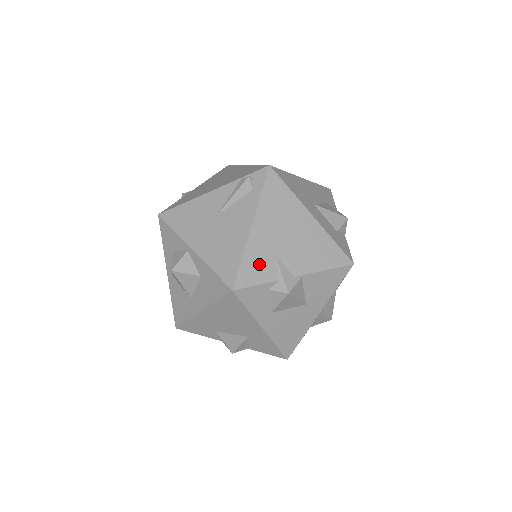
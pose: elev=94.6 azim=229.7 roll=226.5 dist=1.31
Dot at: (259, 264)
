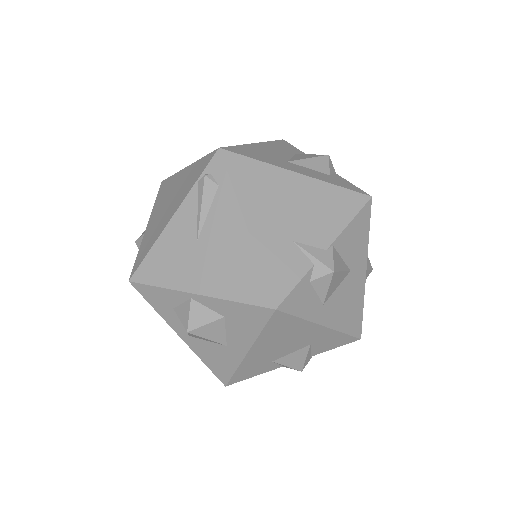
Dot at: (282, 261)
